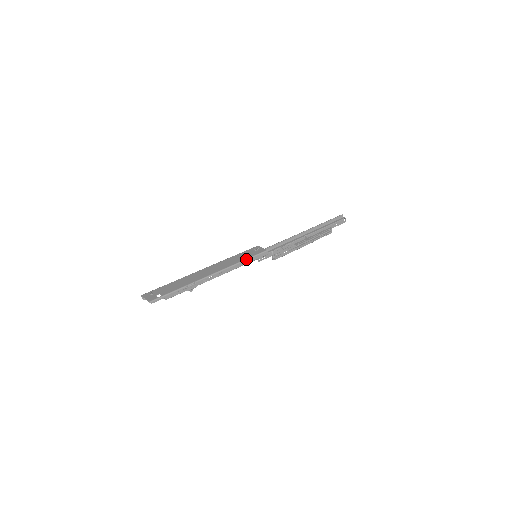
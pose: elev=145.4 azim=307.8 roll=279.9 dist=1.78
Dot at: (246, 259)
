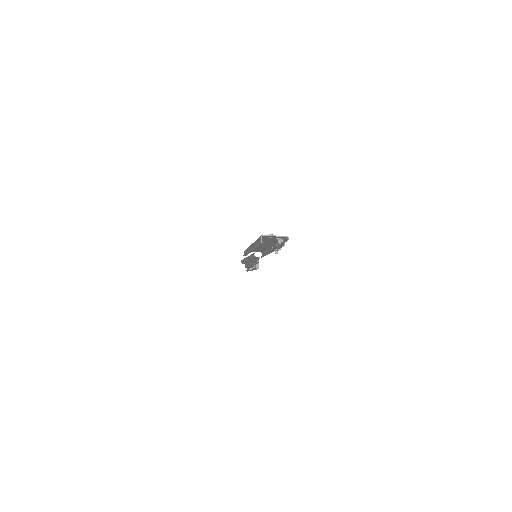
Dot at: occluded
